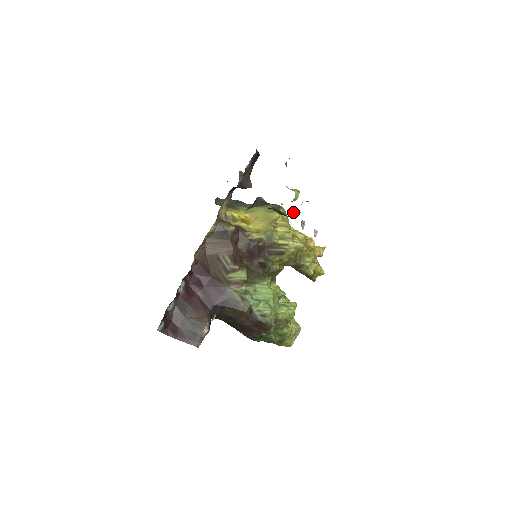
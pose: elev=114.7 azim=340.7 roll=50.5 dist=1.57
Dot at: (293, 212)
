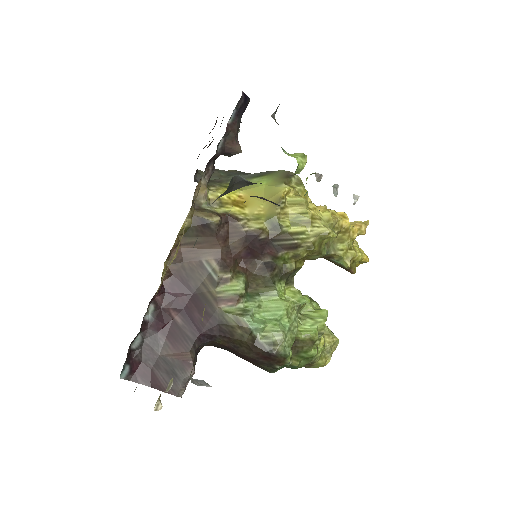
Dot at: (319, 174)
